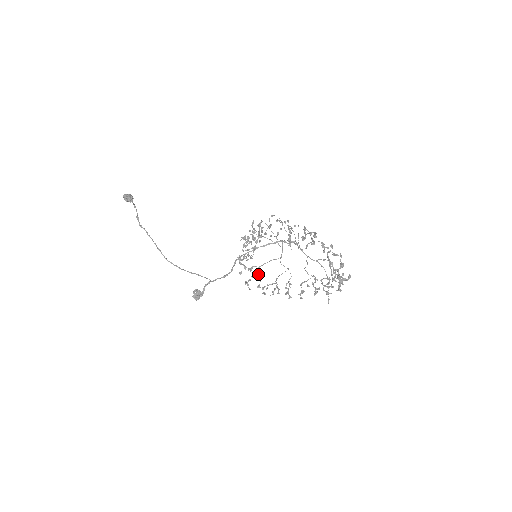
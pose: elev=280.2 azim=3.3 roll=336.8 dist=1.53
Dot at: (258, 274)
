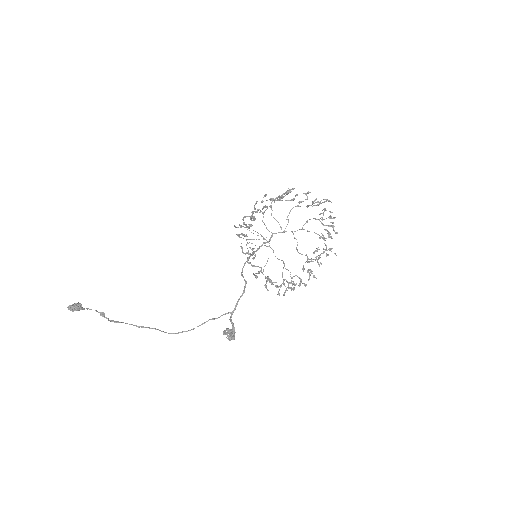
Dot at: (267, 277)
